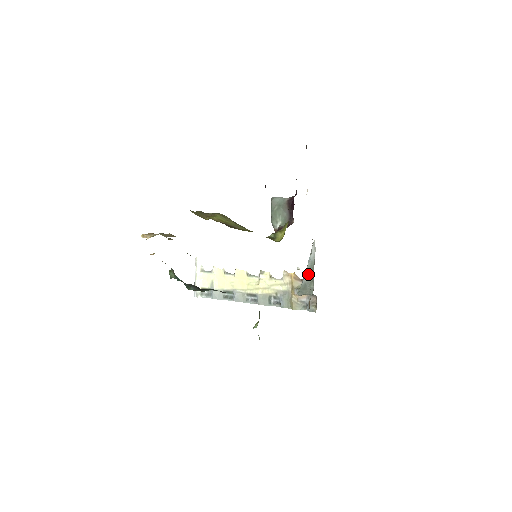
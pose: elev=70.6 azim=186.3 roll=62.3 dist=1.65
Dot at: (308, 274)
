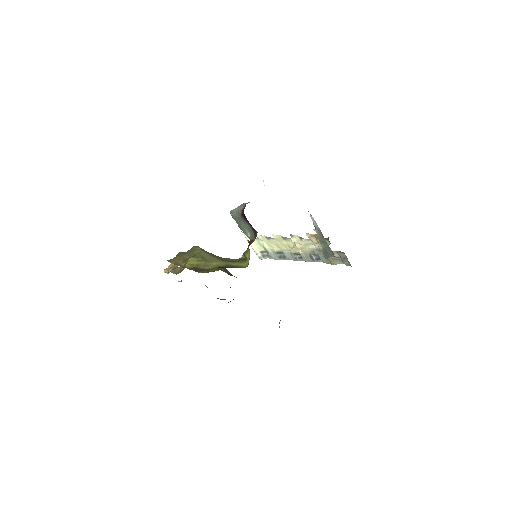
Dot at: (321, 241)
